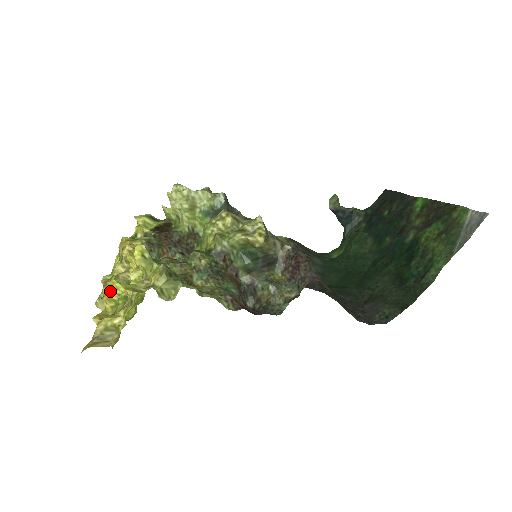
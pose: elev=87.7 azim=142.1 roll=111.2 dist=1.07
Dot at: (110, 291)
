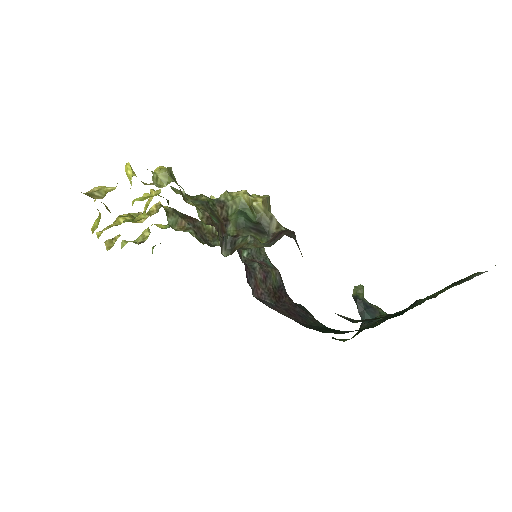
Dot at: (122, 215)
